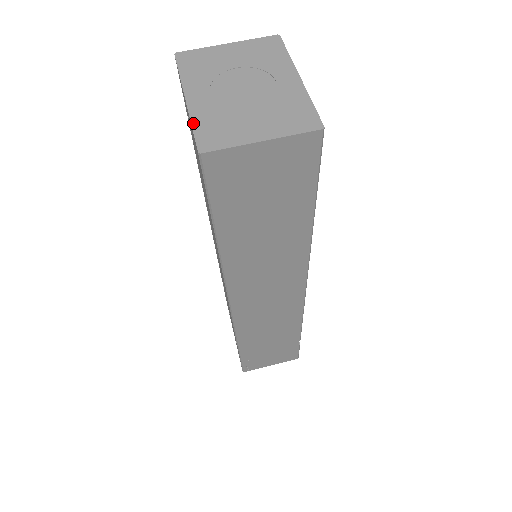
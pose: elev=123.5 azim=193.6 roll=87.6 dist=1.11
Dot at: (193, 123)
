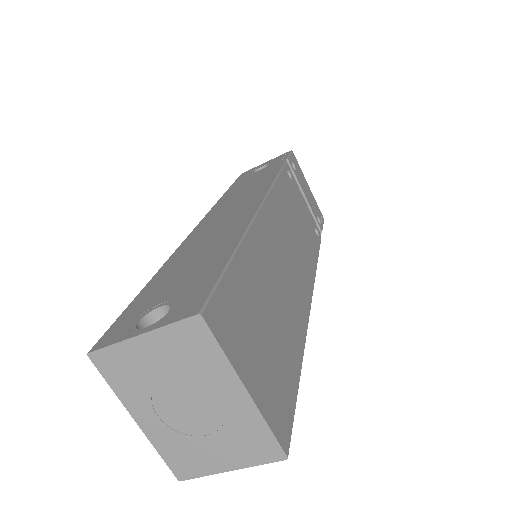
Dot at: (158, 451)
